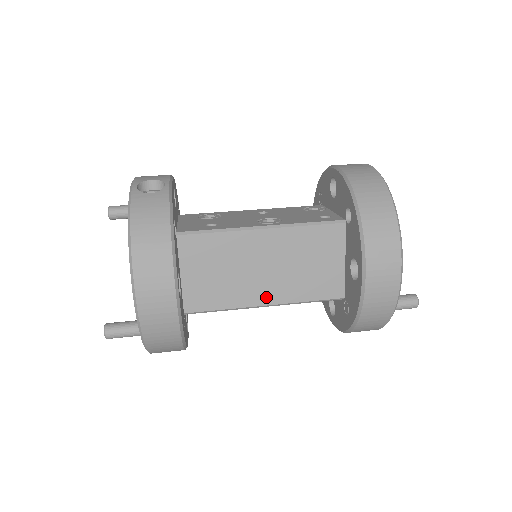
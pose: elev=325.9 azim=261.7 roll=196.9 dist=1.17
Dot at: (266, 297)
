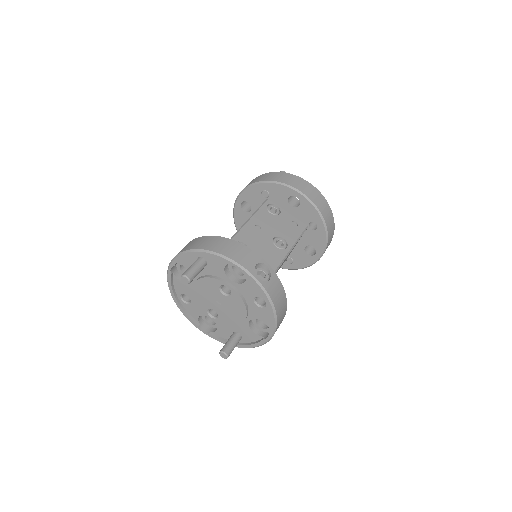
Dot at: occluded
